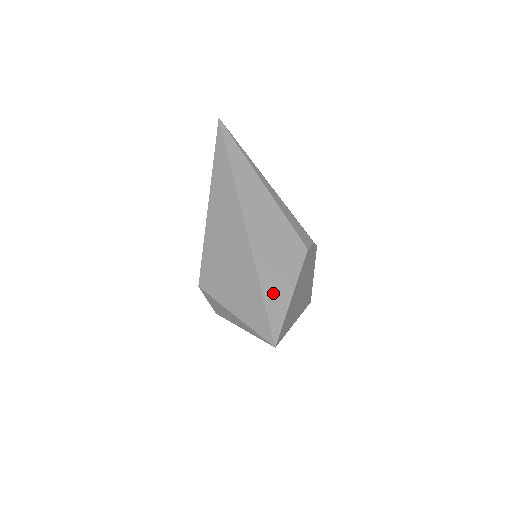
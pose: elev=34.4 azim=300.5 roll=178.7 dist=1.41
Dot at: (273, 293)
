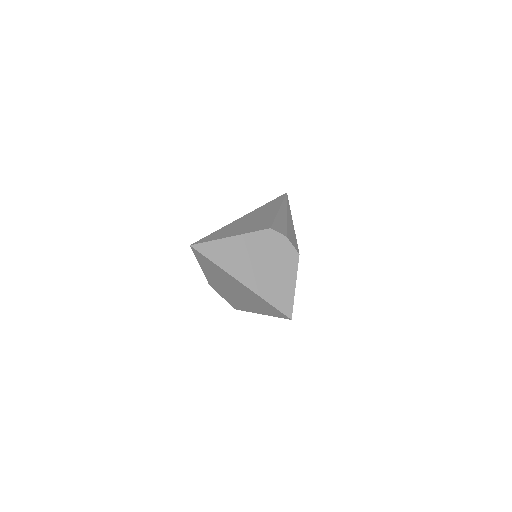
Dot at: (222, 233)
